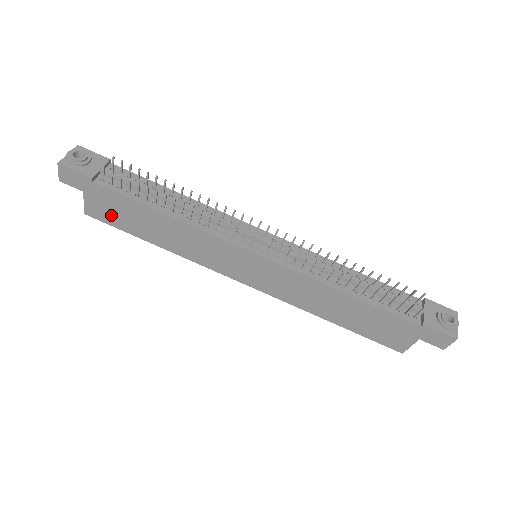
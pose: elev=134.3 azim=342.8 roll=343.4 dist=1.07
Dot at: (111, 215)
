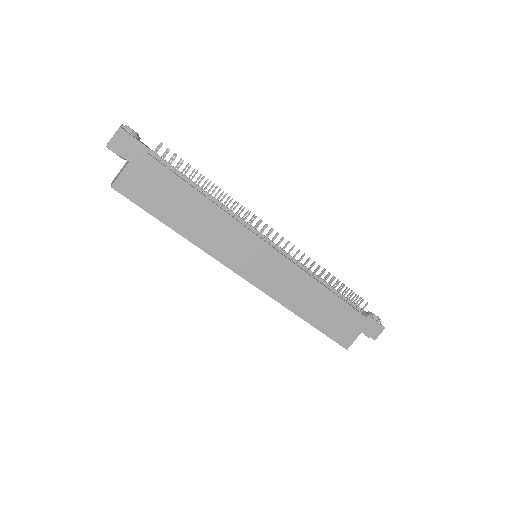
Dot at: (145, 192)
